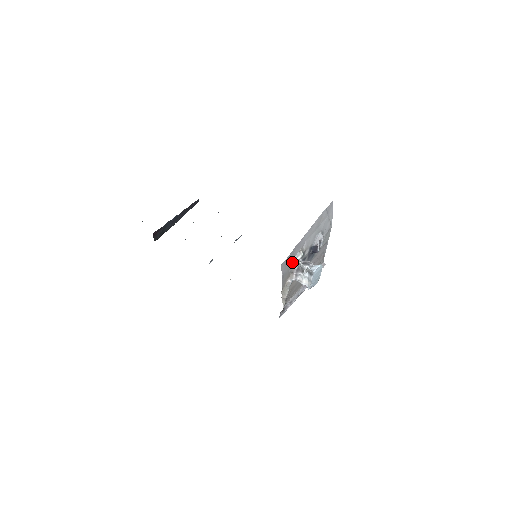
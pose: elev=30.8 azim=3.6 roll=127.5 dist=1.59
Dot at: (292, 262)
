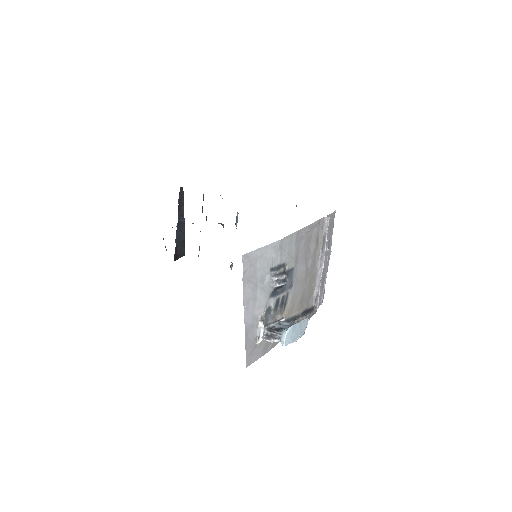
Dot at: (258, 343)
